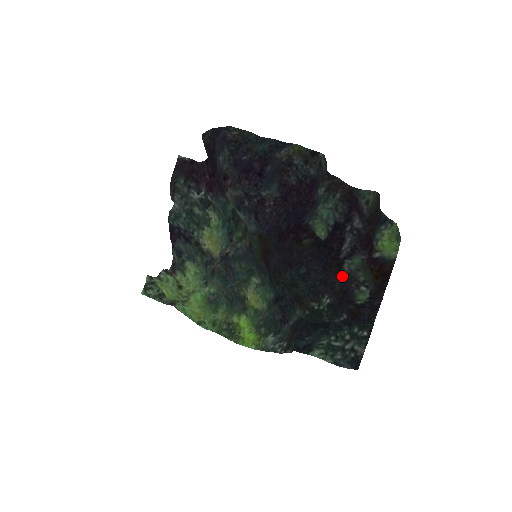
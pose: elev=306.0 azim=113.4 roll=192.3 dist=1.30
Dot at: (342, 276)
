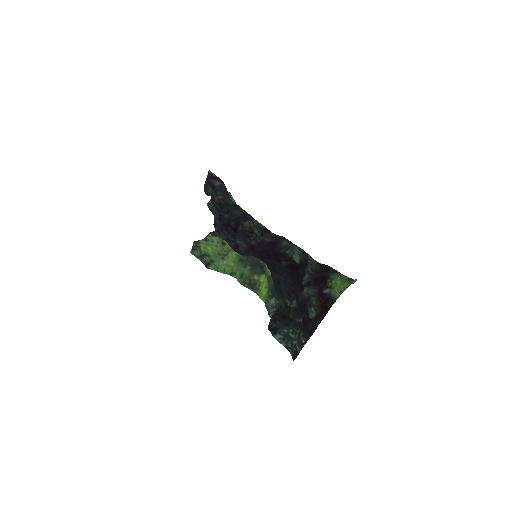
Dot at: (304, 294)
